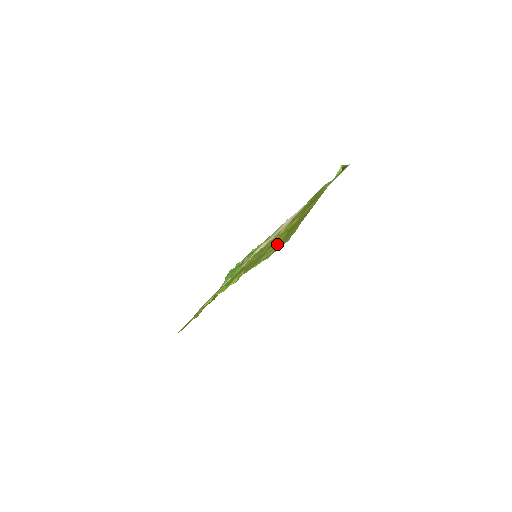
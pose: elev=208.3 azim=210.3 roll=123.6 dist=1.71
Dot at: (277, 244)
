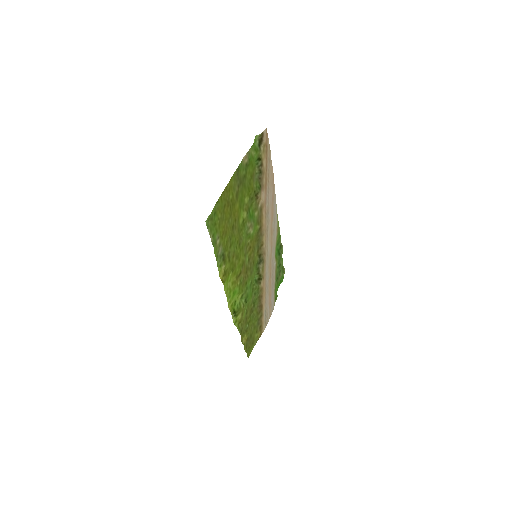
Dot at: (225, 233)
